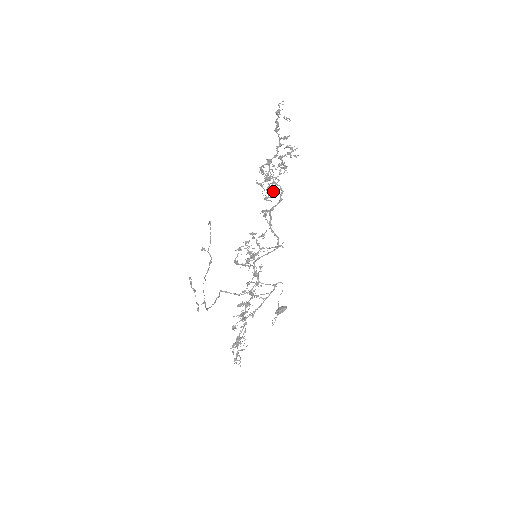
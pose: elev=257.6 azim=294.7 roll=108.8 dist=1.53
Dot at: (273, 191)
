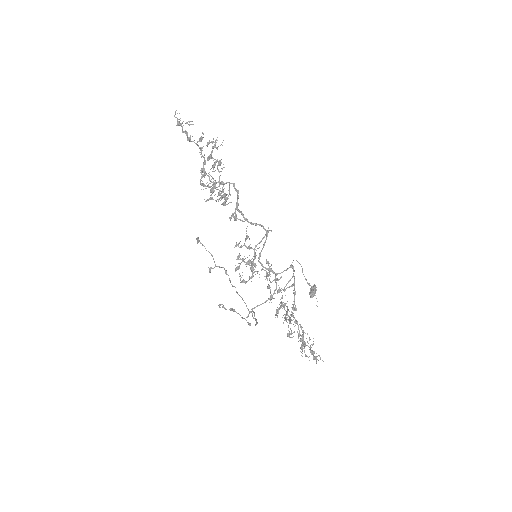
Dot at: (225, 194)
